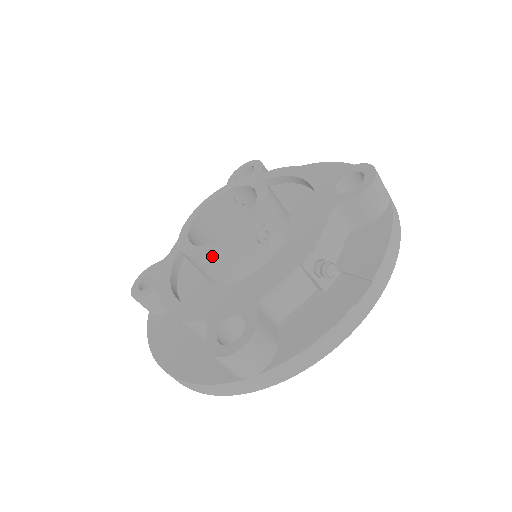
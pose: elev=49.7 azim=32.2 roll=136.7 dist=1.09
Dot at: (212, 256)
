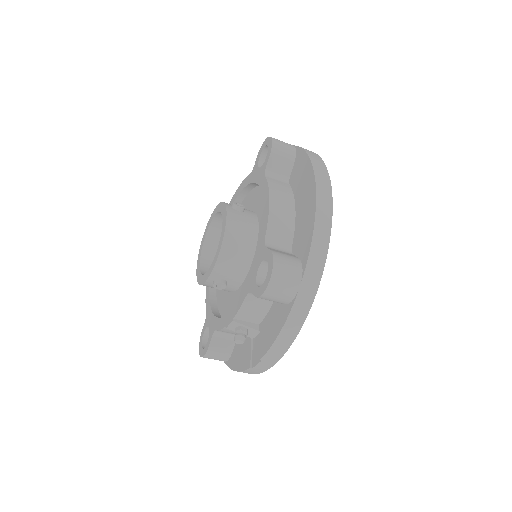
Dot at: occluded
